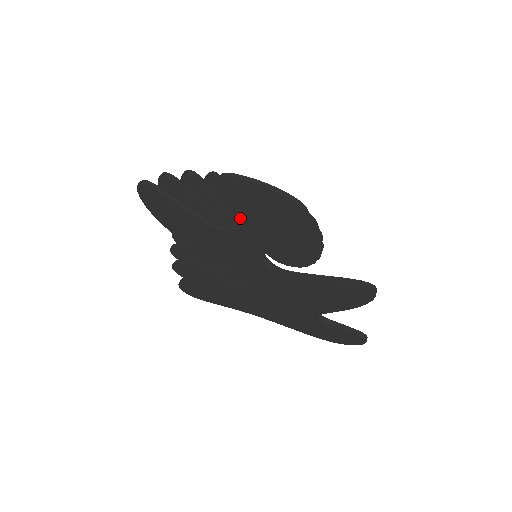
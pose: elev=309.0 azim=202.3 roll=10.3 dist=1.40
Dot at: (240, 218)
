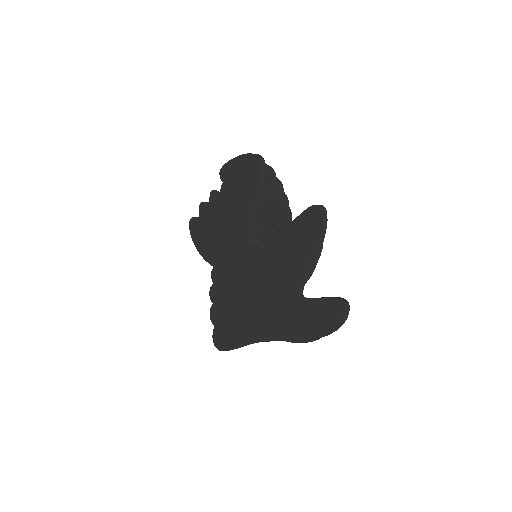
Dot at: occluded
